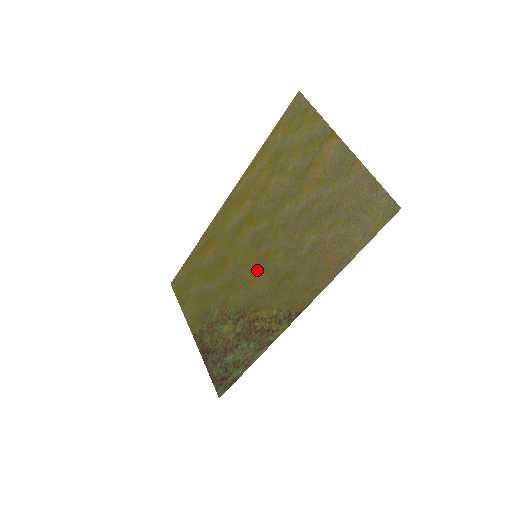
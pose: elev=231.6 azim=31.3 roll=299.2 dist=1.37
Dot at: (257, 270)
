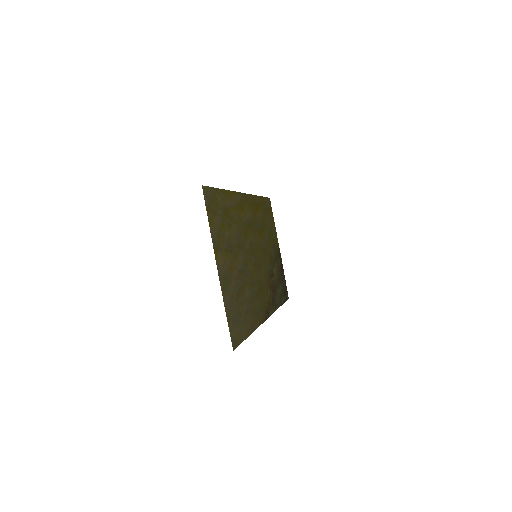
Dot at: (259, 265)
